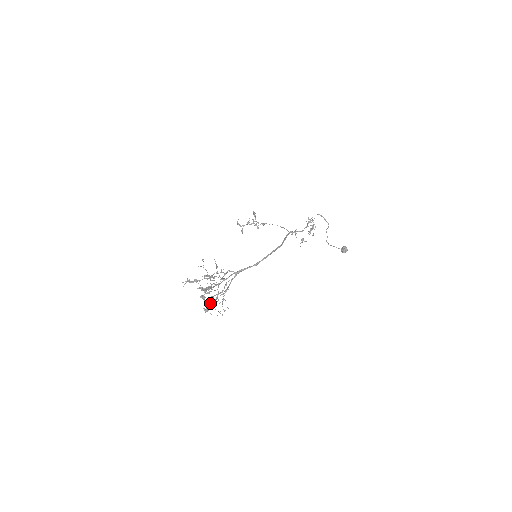
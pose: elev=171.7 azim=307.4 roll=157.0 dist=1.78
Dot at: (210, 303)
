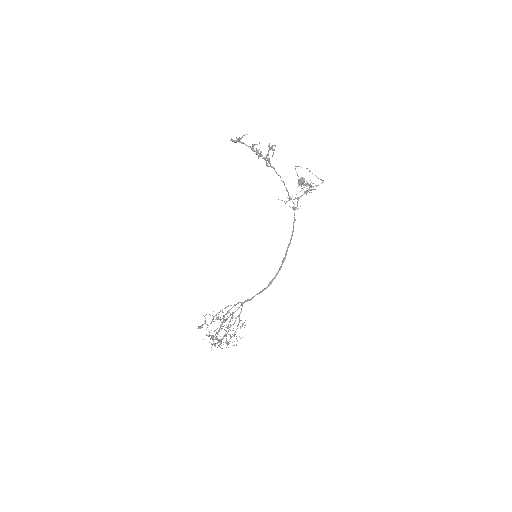
Dot at: (215, 339)
